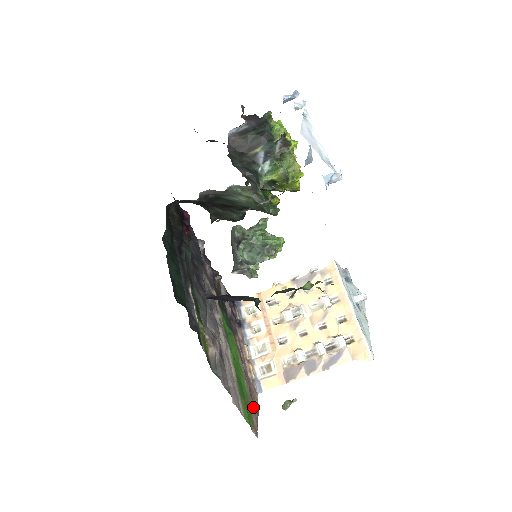
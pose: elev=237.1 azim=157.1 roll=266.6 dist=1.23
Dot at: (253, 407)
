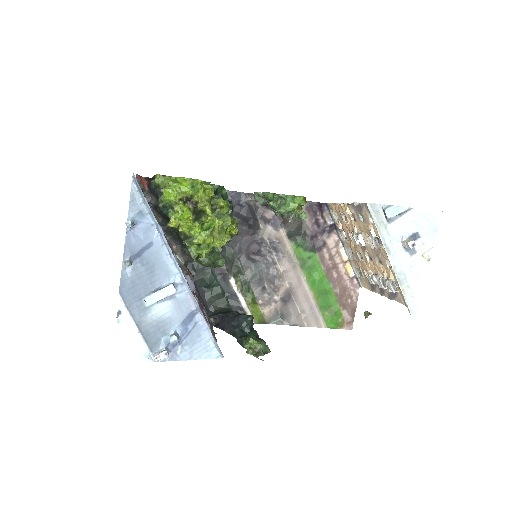
Dot at: (347, 307)
